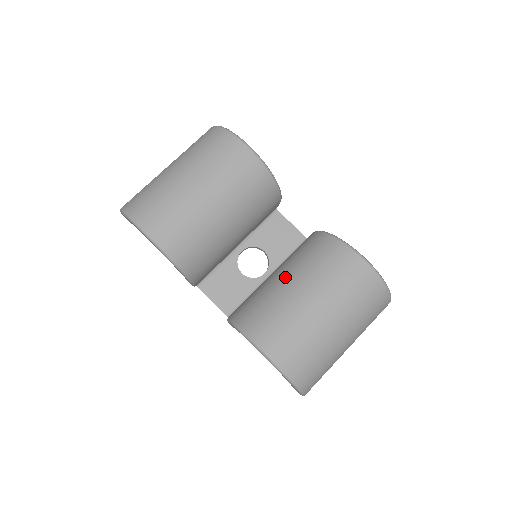
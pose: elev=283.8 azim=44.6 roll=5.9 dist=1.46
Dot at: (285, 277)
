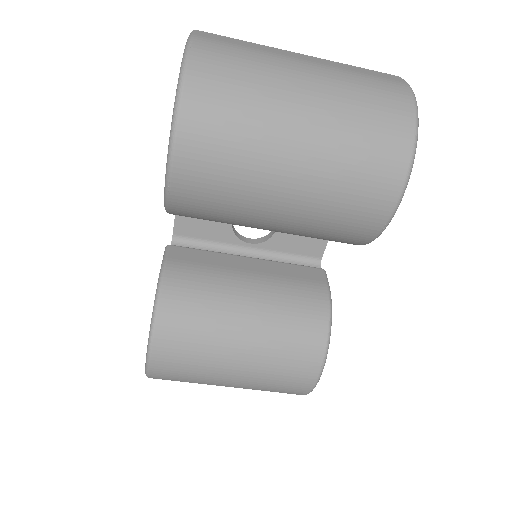
Dot at: (249, 312)
